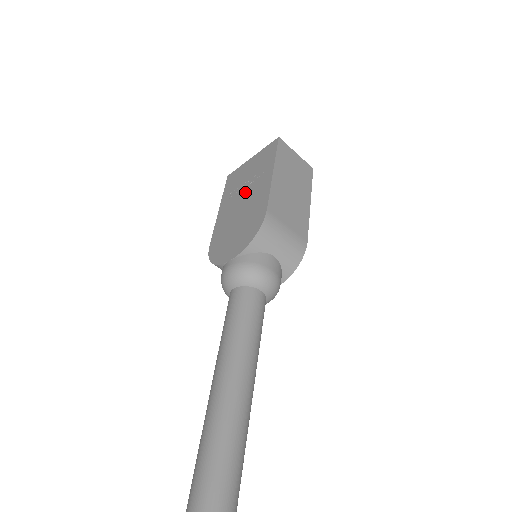
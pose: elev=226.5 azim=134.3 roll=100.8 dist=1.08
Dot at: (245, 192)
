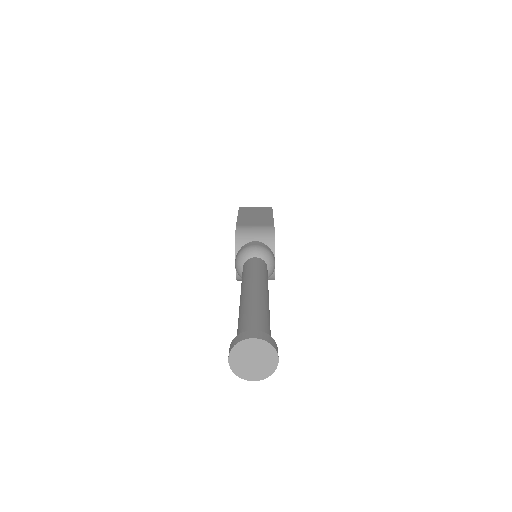
Dot at: occluded
